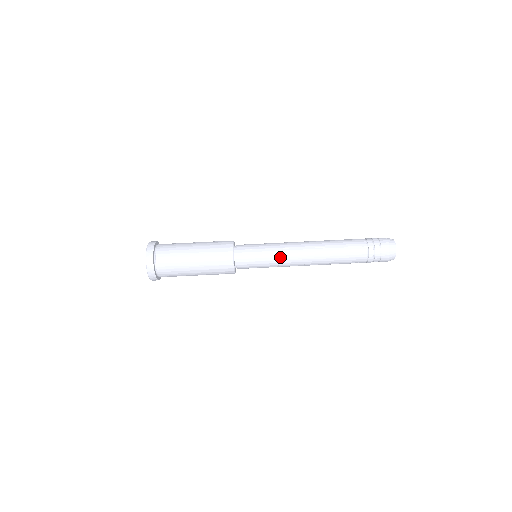
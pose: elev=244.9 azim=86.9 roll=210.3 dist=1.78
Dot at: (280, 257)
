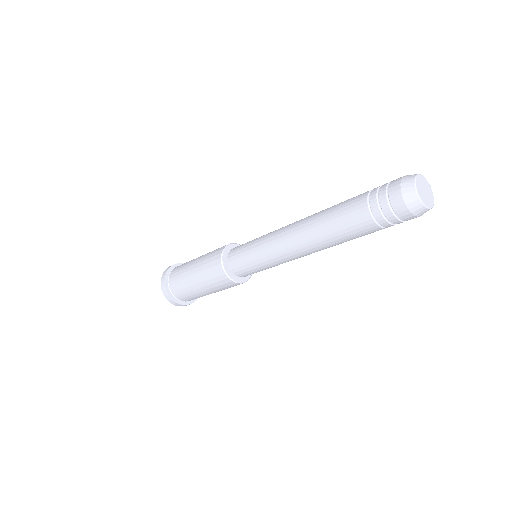
Dot at: occluded
